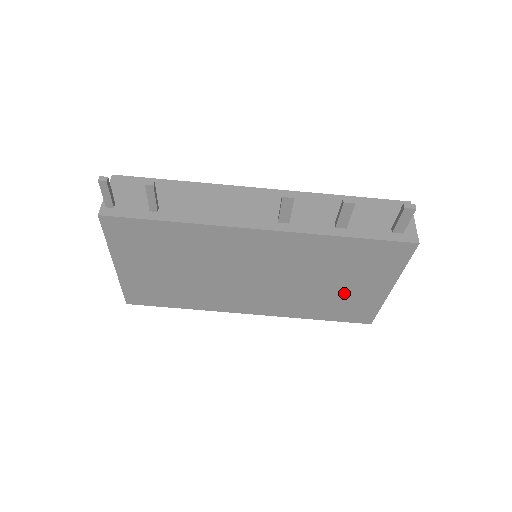
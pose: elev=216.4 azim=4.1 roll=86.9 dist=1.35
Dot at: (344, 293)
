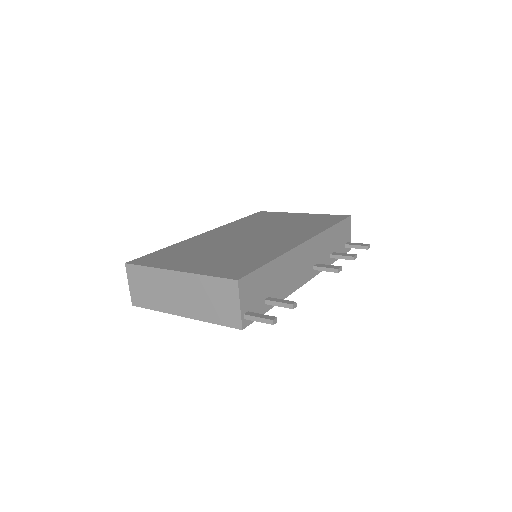
Dot at: occluded
